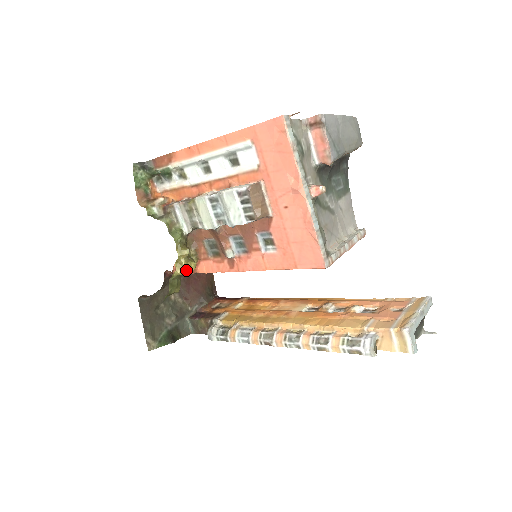
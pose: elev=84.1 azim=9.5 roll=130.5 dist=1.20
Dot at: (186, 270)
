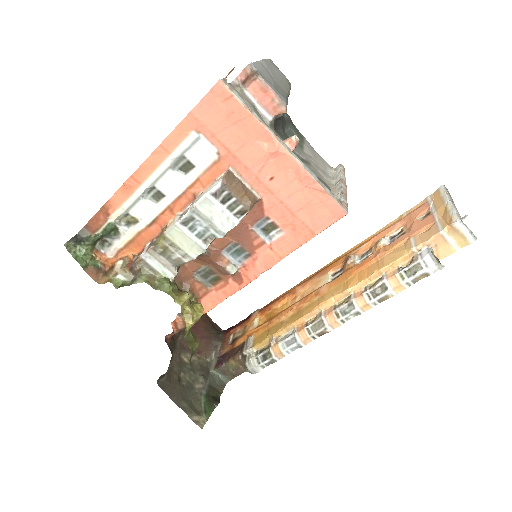
Dot at: (196, 316)
